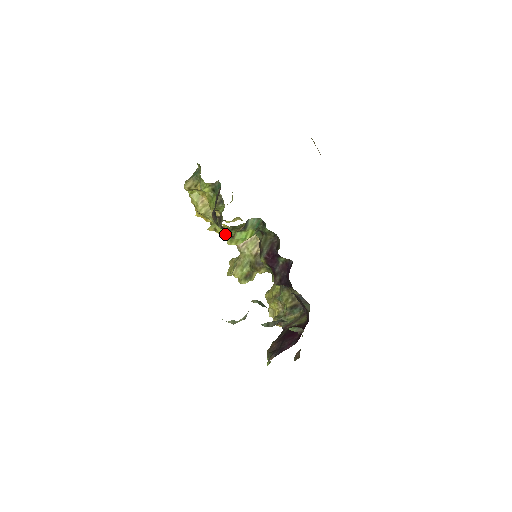
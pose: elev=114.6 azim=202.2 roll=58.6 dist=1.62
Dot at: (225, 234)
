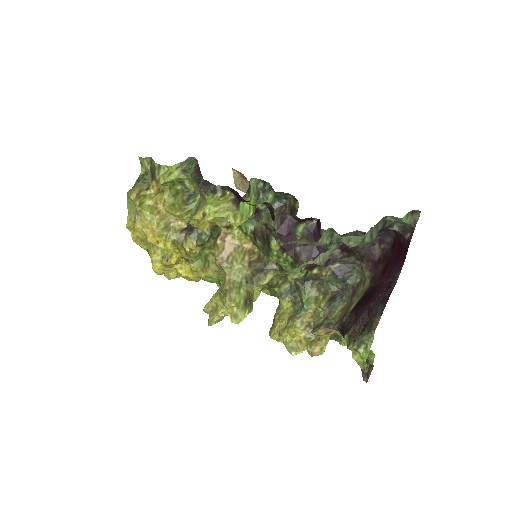
Dot at: (223, 211)
